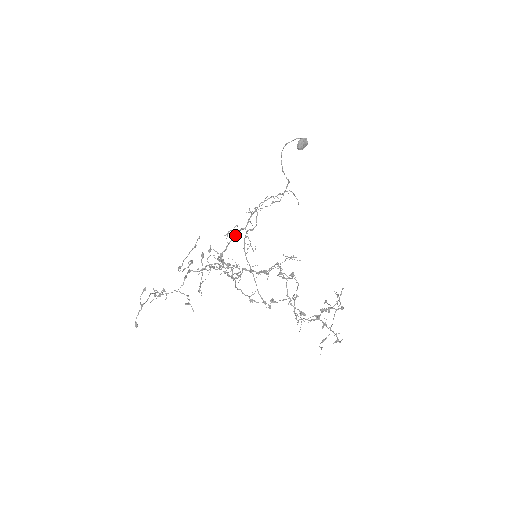
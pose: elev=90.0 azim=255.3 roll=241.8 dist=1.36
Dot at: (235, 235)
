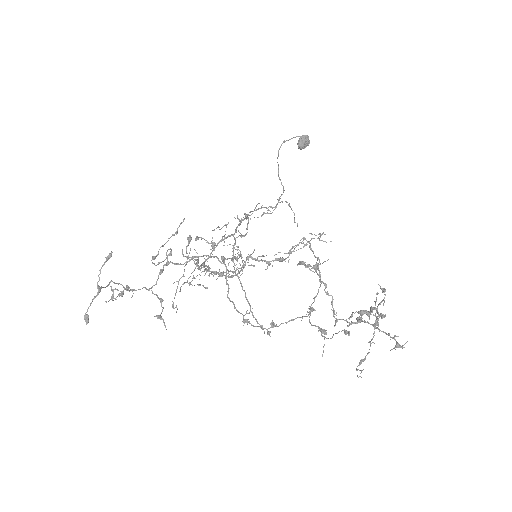
Dot at: (222, 240)
